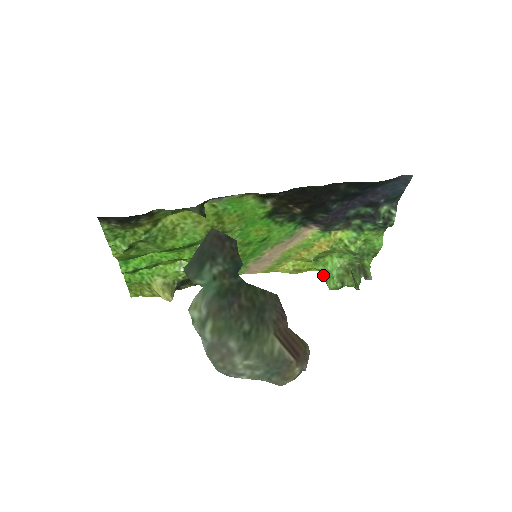
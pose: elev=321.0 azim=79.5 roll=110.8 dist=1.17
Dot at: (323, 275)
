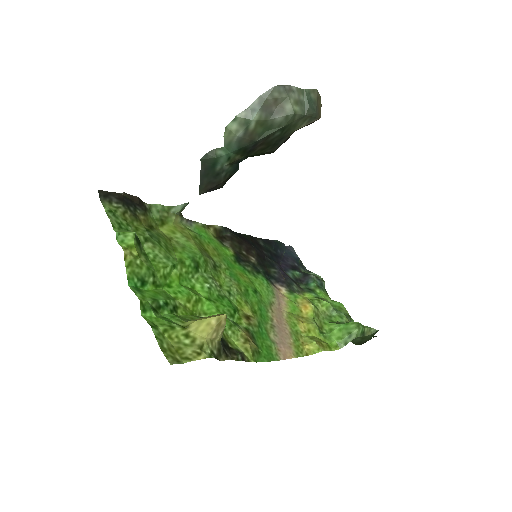
Dot at: (342, 339)
